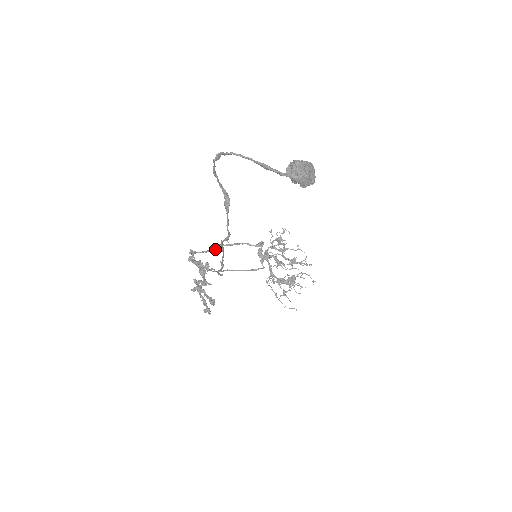
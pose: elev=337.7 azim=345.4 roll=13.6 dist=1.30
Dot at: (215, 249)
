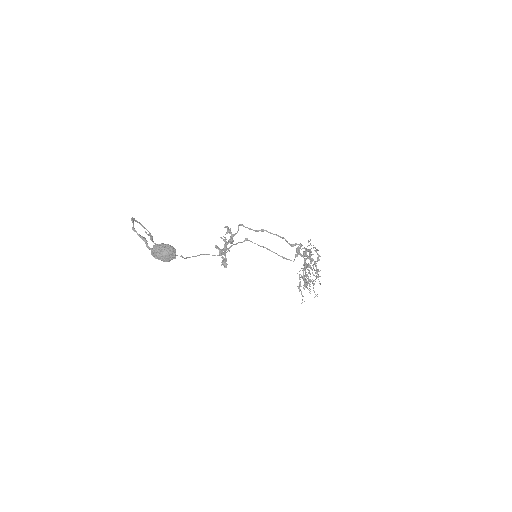
Dot at: (257, 231)
